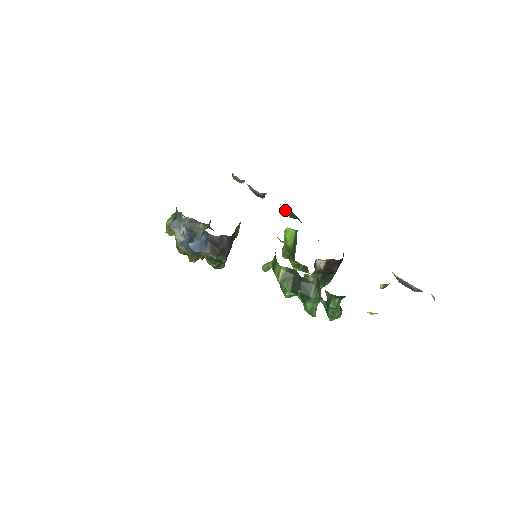
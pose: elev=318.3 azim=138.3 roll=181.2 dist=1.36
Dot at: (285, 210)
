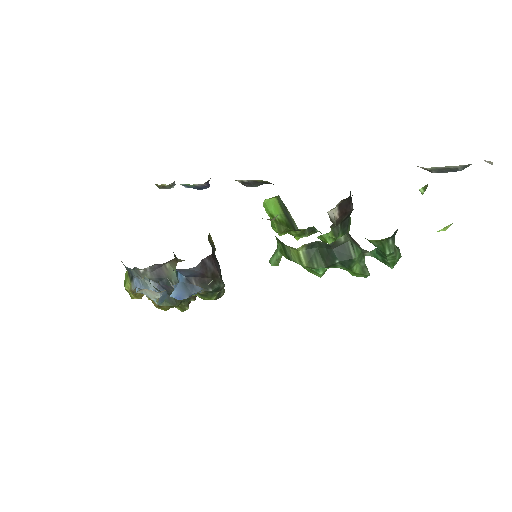
Dot at: (244, 183)
